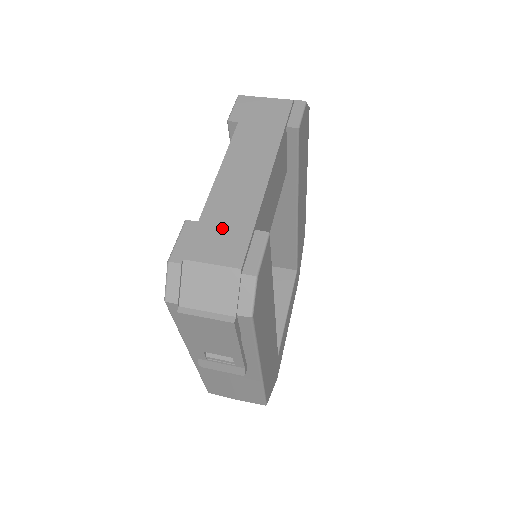
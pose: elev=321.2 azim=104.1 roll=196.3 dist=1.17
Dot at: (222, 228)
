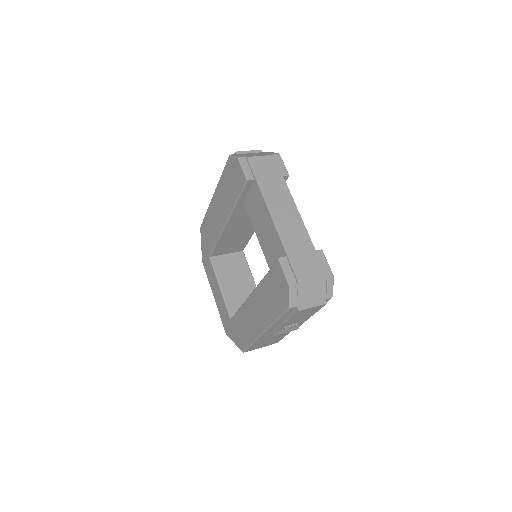
Dot at: (302, 256)
